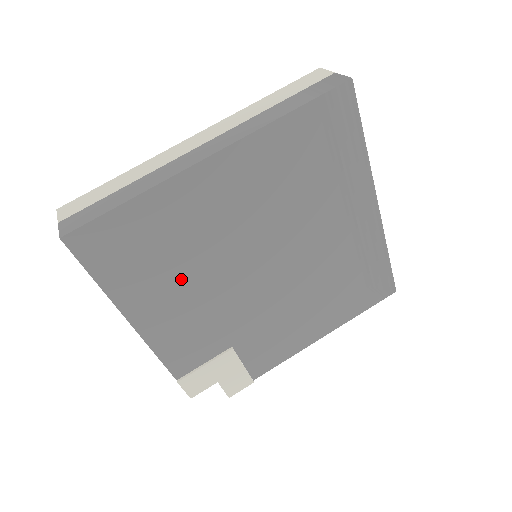
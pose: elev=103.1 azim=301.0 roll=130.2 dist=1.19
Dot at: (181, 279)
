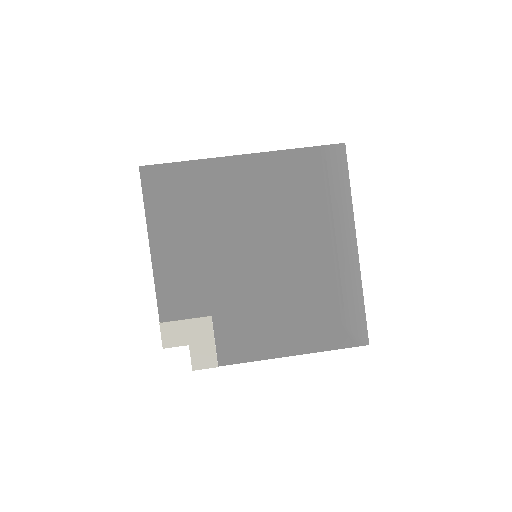
Dot at: (195, 232)
